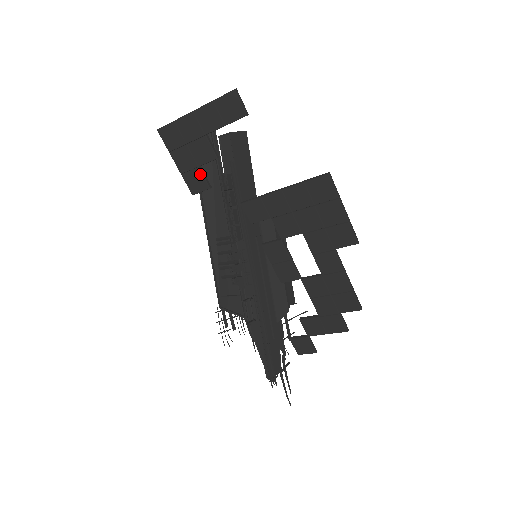
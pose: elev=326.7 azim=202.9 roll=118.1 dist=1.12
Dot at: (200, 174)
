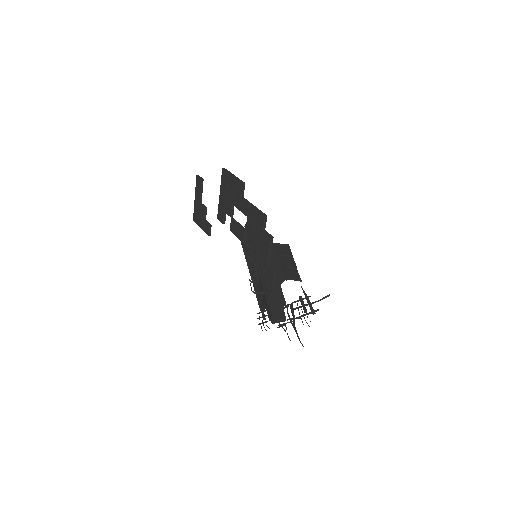
Dot at: (206, 222)
